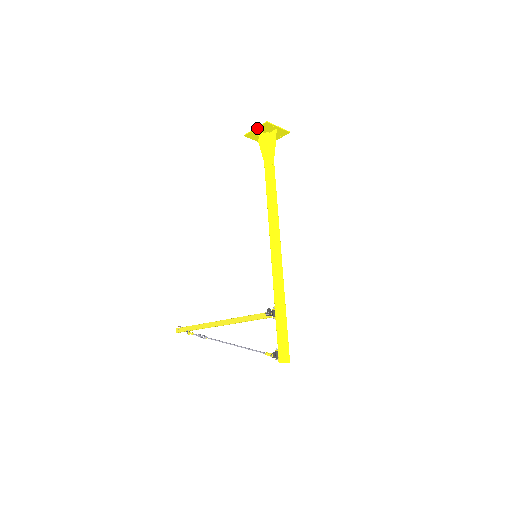
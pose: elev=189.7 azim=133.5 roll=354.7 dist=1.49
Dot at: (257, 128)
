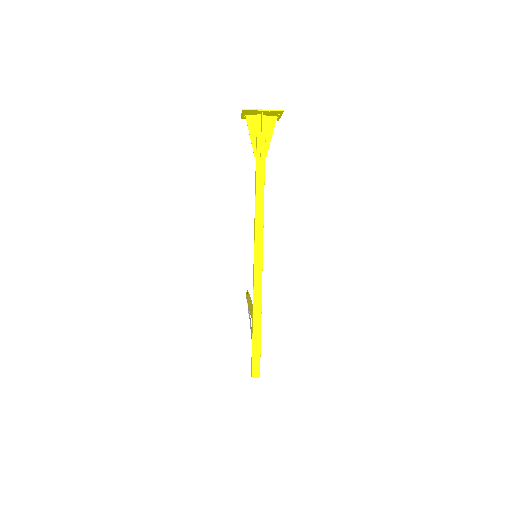
Dot at: (242, 113)
